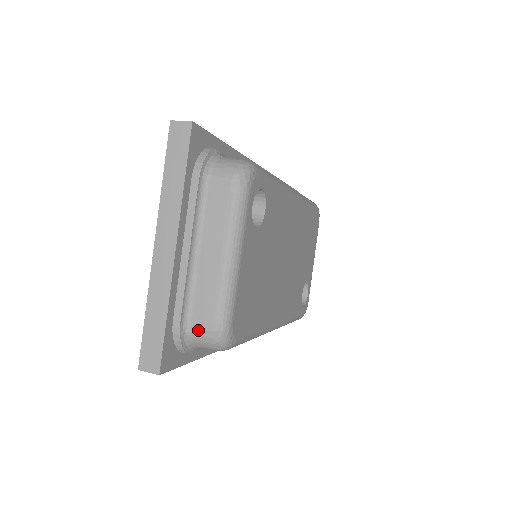
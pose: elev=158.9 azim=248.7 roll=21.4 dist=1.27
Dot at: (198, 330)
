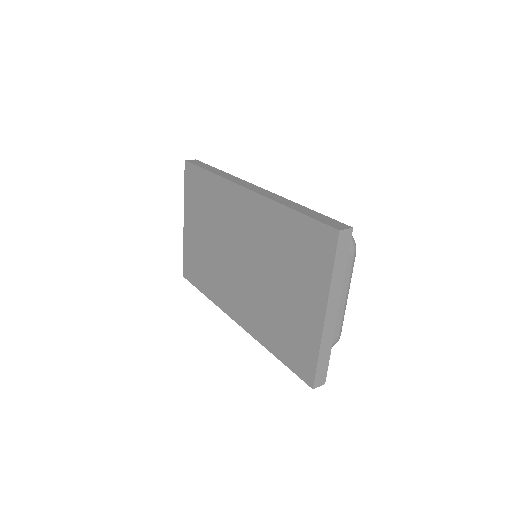
Dot at: occluded
